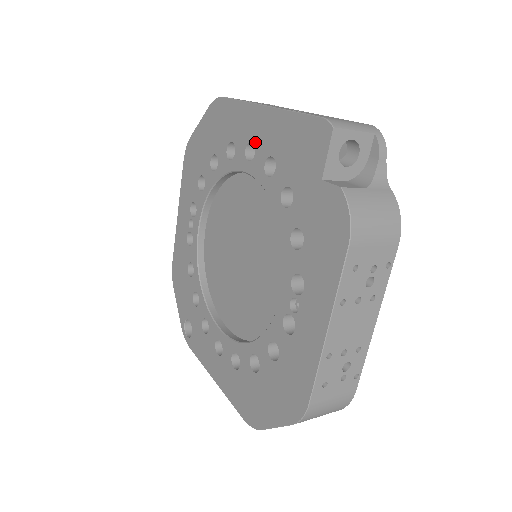
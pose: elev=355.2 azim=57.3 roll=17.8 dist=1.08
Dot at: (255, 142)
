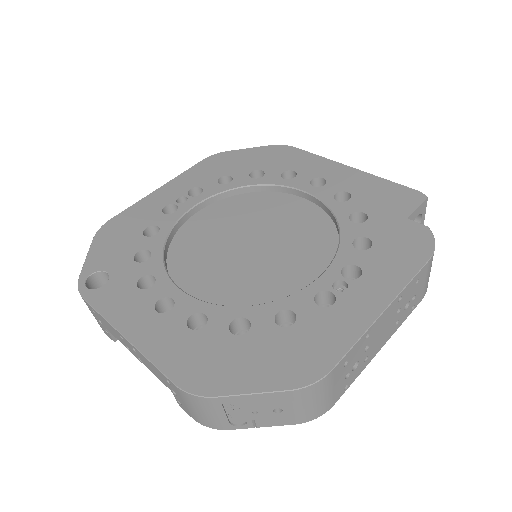
Dot at: (328, 179)
